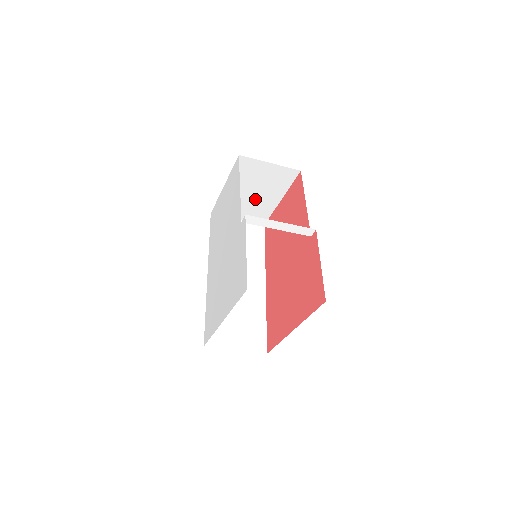
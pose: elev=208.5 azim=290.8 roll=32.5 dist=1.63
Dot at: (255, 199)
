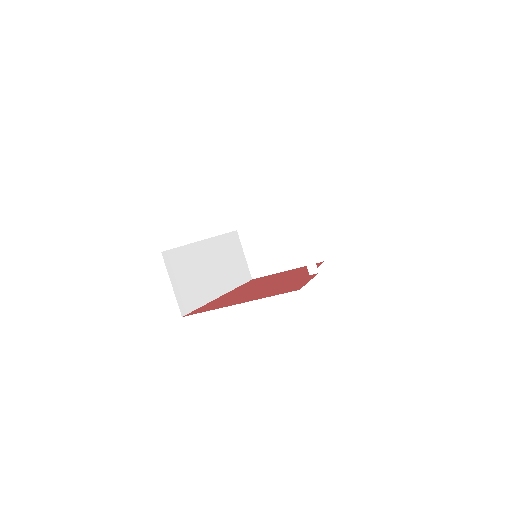
Dot at: (274, 251)
